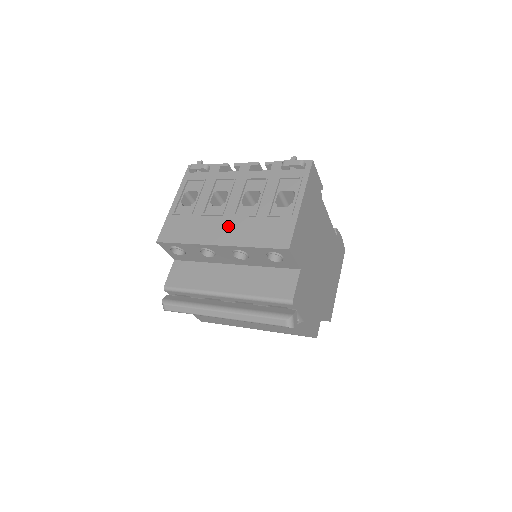
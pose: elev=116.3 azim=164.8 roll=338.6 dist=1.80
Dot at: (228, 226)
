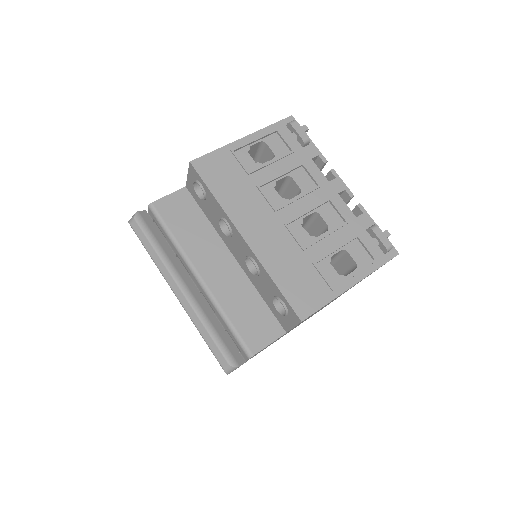
Dot at: (270, 229)
